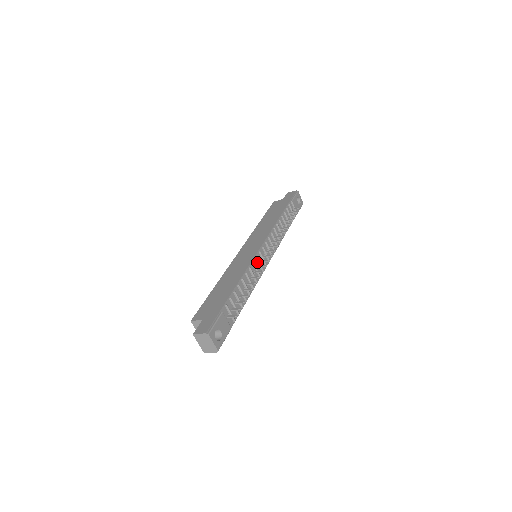
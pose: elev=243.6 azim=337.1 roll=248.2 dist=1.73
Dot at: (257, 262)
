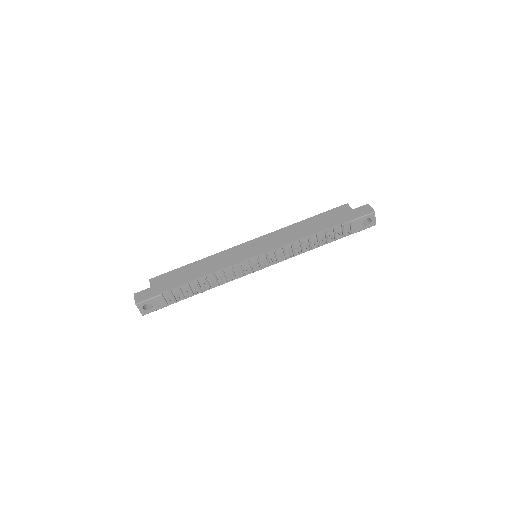
Dot at: (240, 267)
